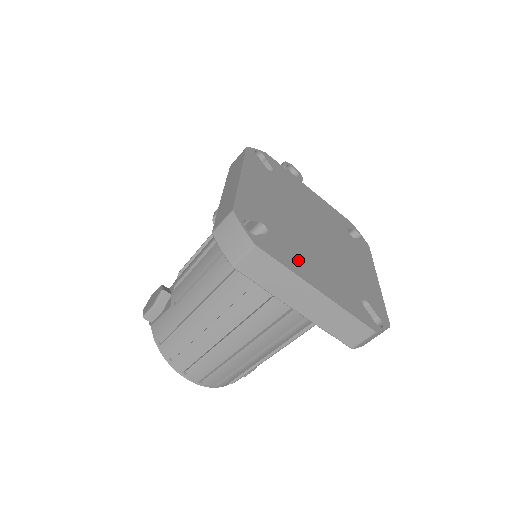
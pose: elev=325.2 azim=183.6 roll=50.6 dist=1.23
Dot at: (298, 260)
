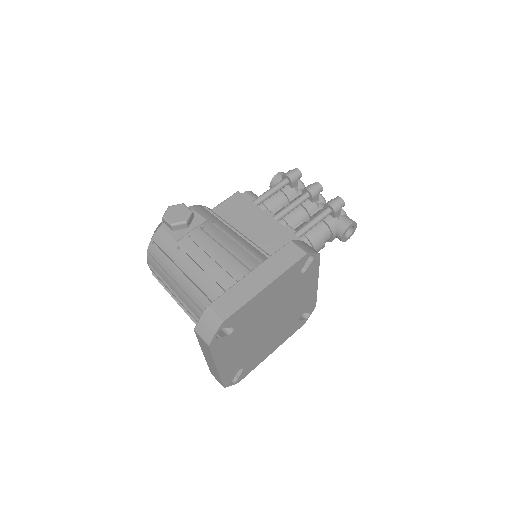
Dot at: (228, 350)
